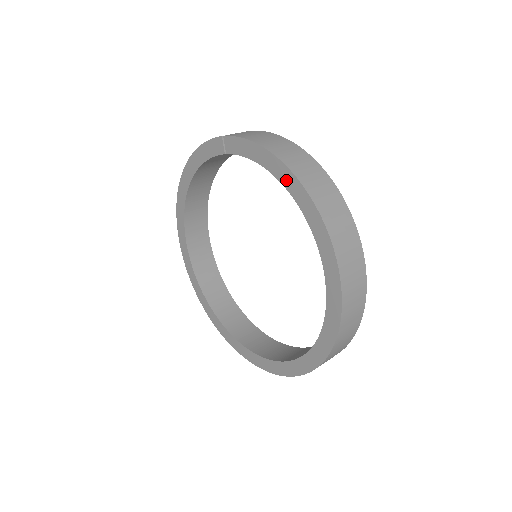
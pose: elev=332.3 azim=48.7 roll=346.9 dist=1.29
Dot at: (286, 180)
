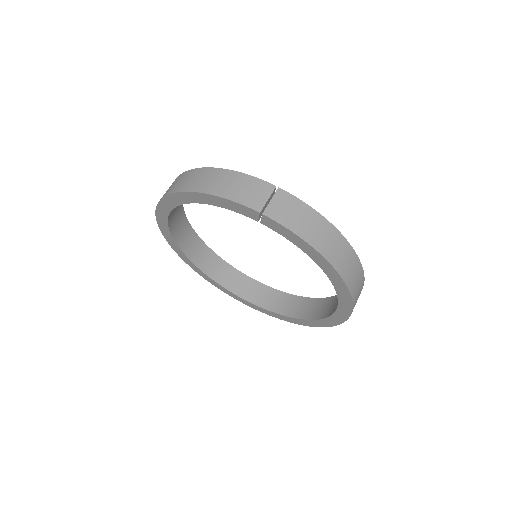
Dot at: (328, 271)
